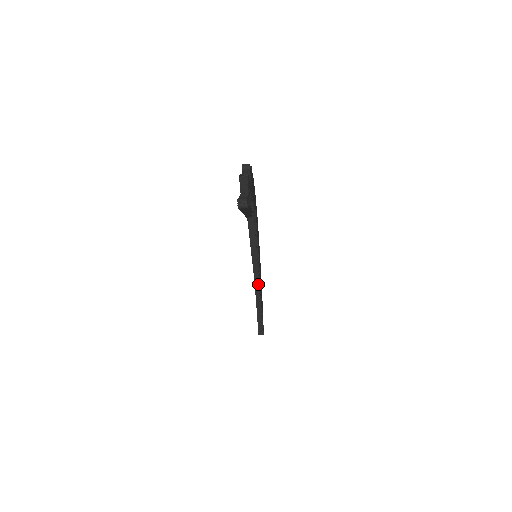
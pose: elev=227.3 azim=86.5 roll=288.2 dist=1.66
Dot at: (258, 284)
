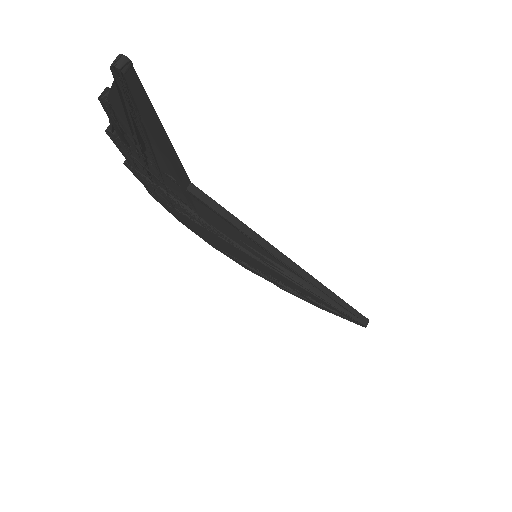
Dot at: (291, 262)
